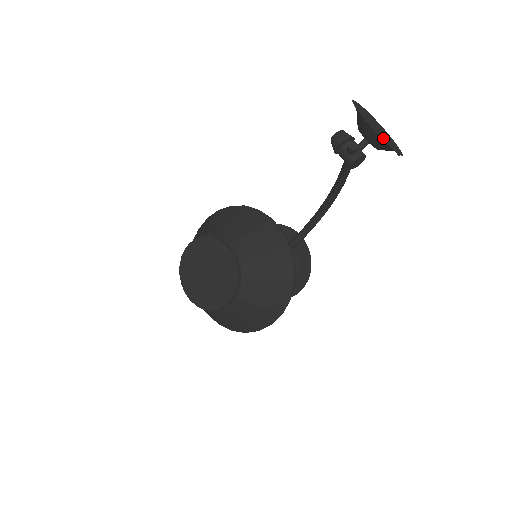
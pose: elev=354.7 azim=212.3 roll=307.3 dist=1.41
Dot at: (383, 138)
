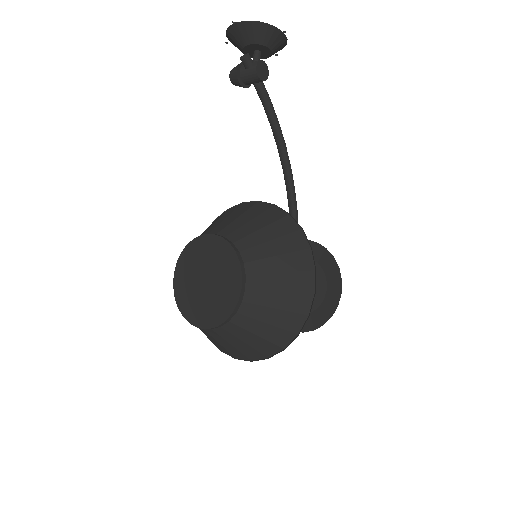
Dot at: (259, 24)
